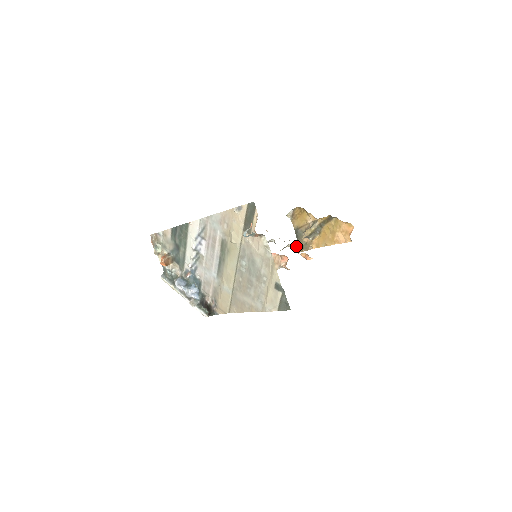
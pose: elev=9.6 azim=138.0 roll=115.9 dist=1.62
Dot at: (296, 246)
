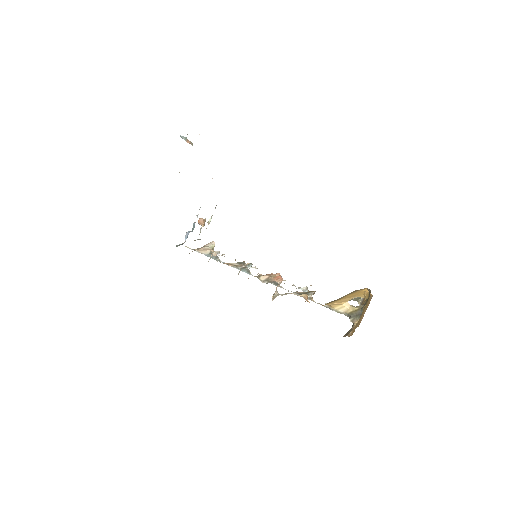
Dot at: (313, 294)
